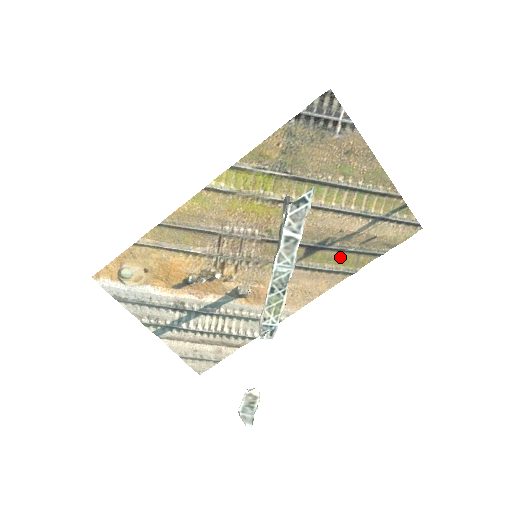
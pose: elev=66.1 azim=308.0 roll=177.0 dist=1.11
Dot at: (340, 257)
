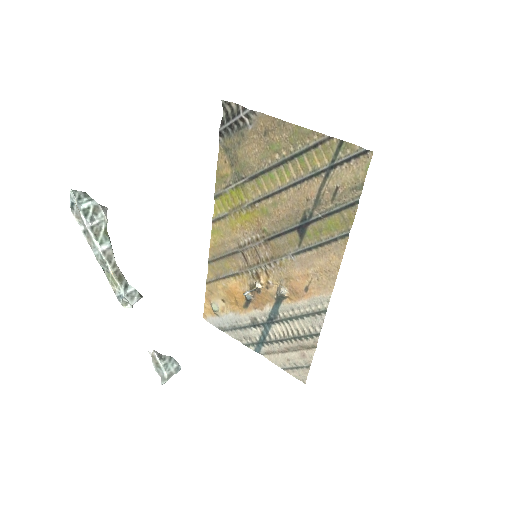
Dot at: (327, 224)
